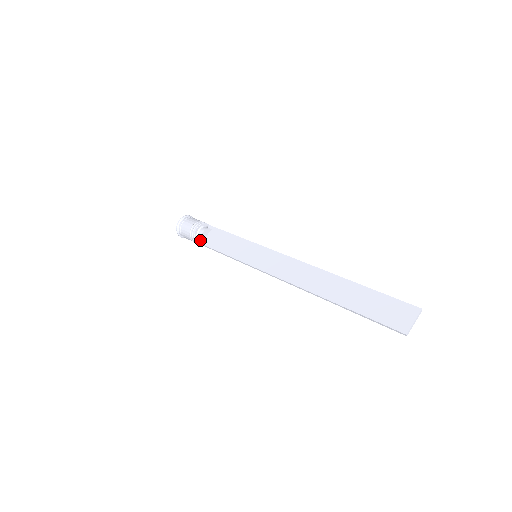
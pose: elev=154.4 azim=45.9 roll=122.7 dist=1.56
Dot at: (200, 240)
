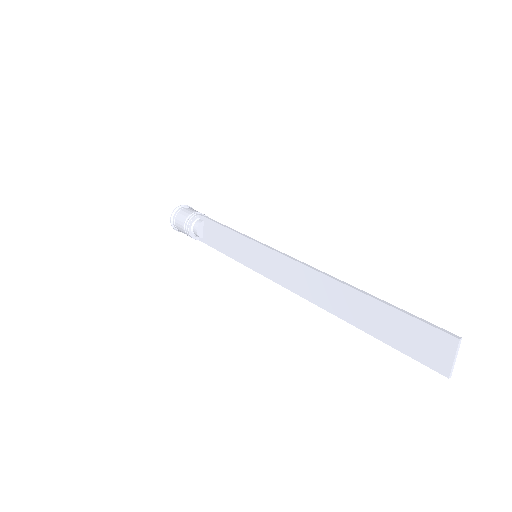
Dot at: (201, 238)
